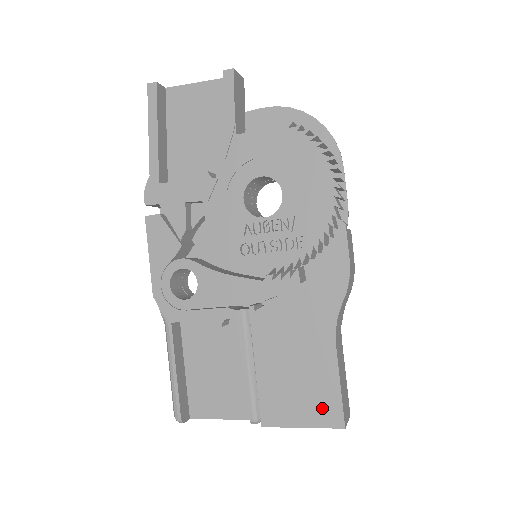
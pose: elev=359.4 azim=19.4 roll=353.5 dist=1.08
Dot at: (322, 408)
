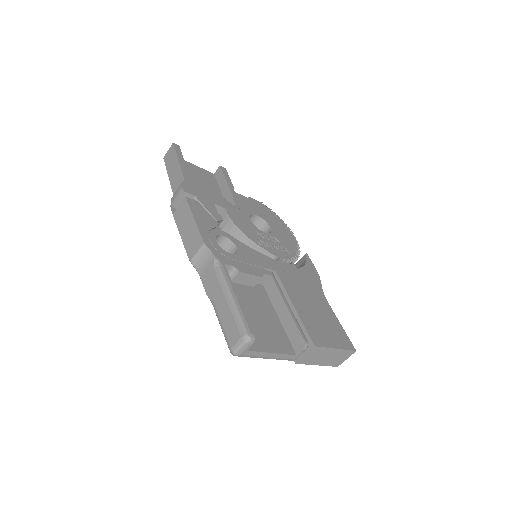
Dot at: (340, 337)
